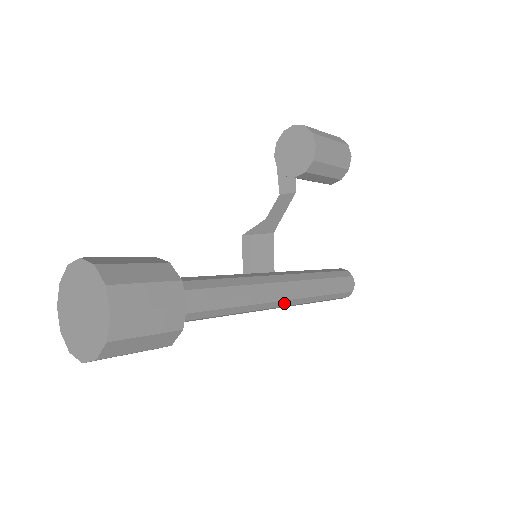
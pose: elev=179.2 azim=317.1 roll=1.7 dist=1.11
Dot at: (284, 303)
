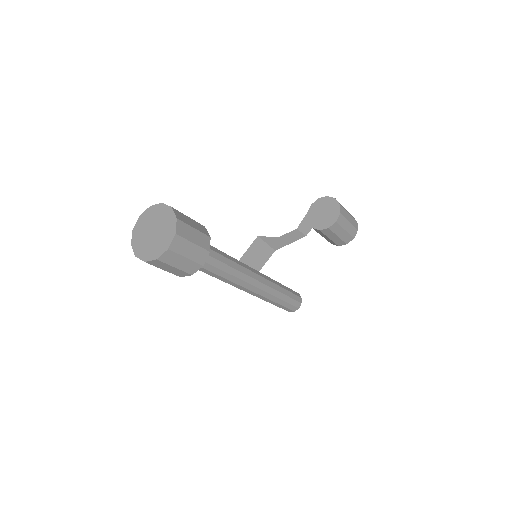
Dot at: (251, 292)
